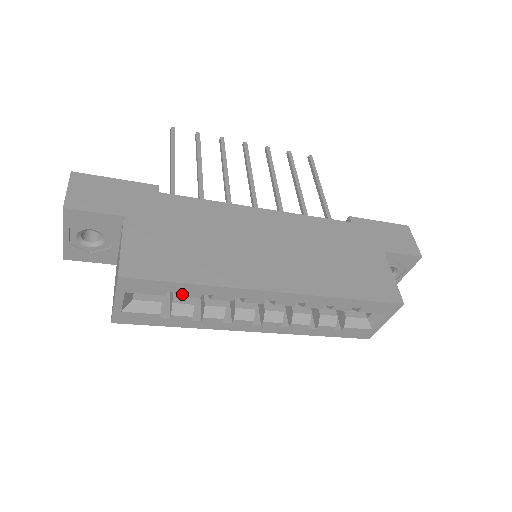
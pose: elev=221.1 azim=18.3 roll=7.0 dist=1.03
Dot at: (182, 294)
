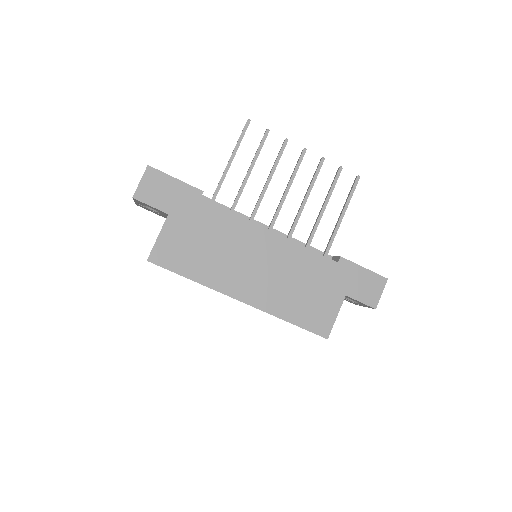
Dot at: occluded
